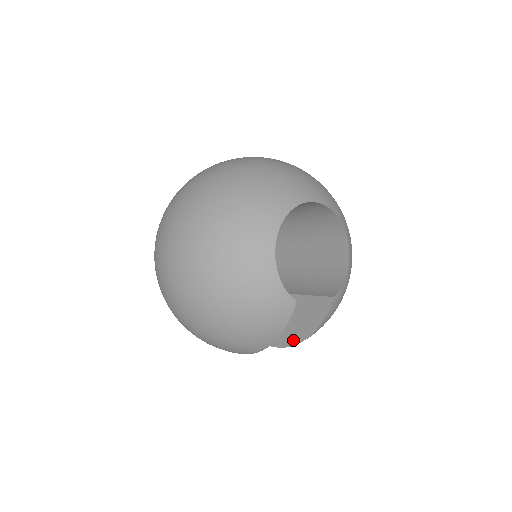
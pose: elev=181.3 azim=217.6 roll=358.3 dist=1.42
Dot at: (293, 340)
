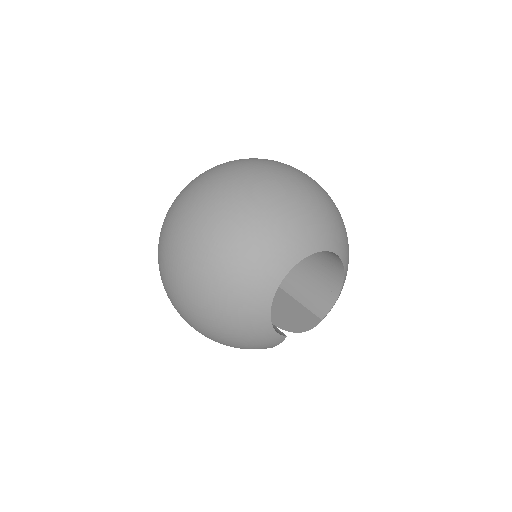
Dot at: (283, 326)
